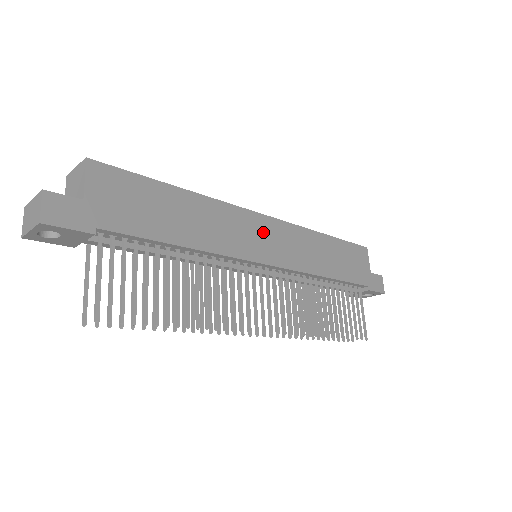
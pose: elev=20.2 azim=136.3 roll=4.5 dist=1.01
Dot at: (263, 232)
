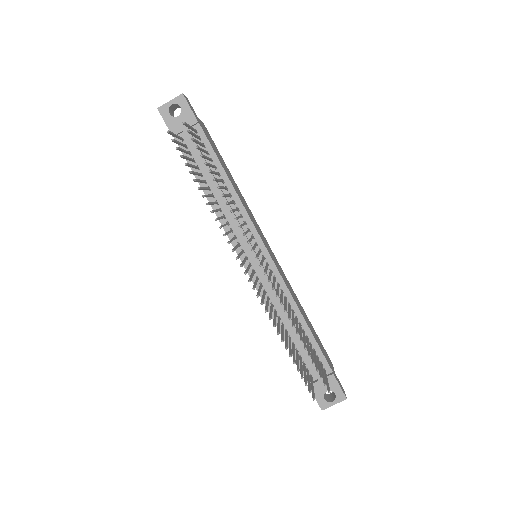
Dot at: (267, 244)
